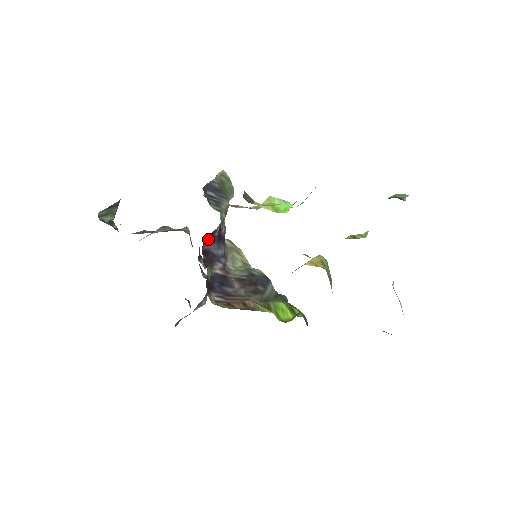
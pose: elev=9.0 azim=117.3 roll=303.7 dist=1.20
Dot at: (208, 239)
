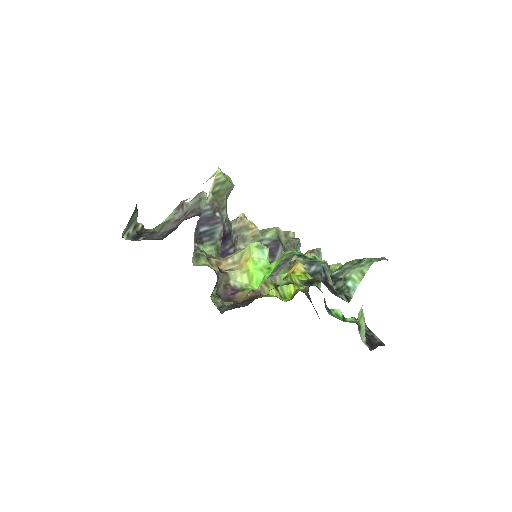
Dot at: occluded
